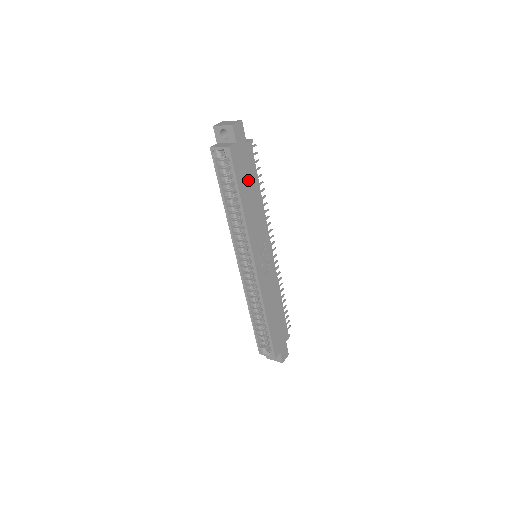
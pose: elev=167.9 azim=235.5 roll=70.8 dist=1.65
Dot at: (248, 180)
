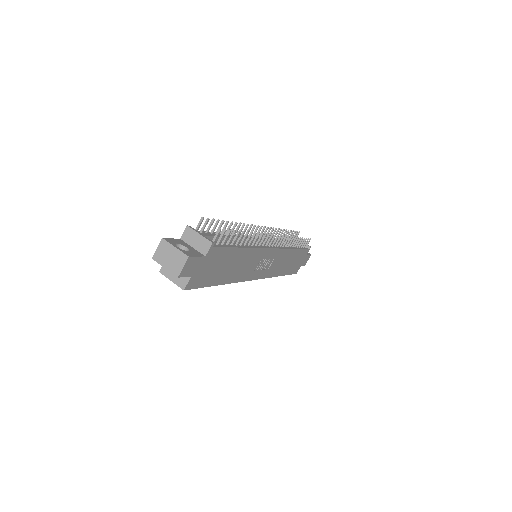
Dot at: (222, 266)
